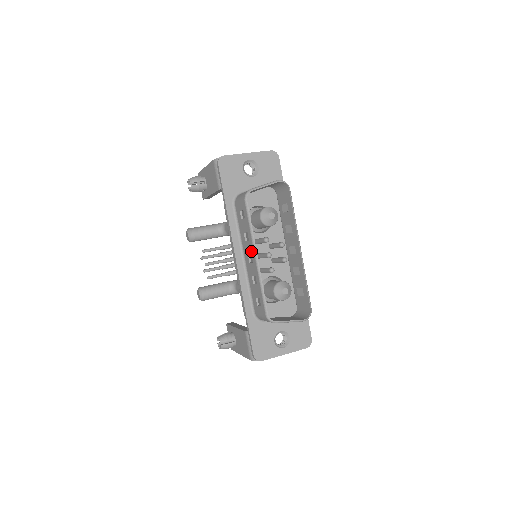
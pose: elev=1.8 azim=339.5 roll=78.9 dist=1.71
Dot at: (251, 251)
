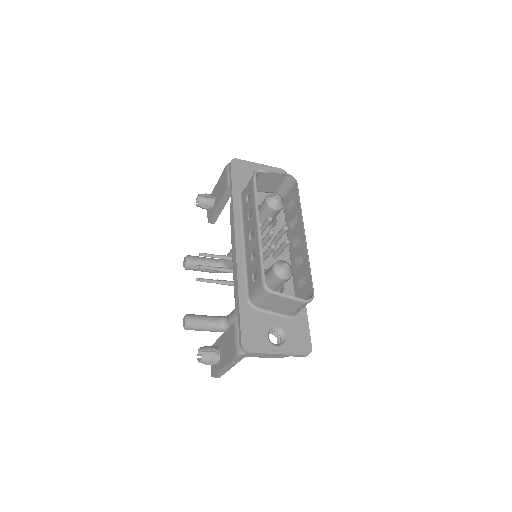
Dot at: (253, 224)
